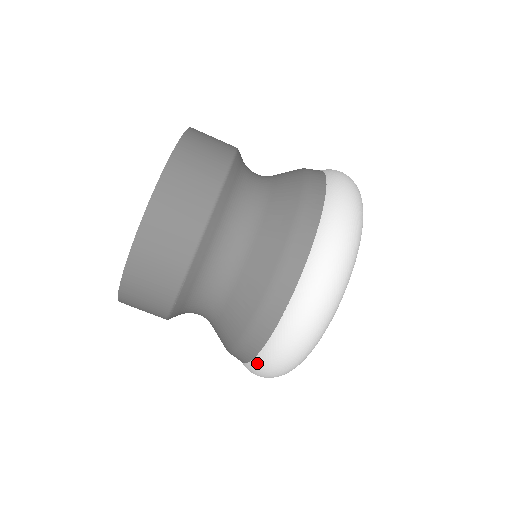
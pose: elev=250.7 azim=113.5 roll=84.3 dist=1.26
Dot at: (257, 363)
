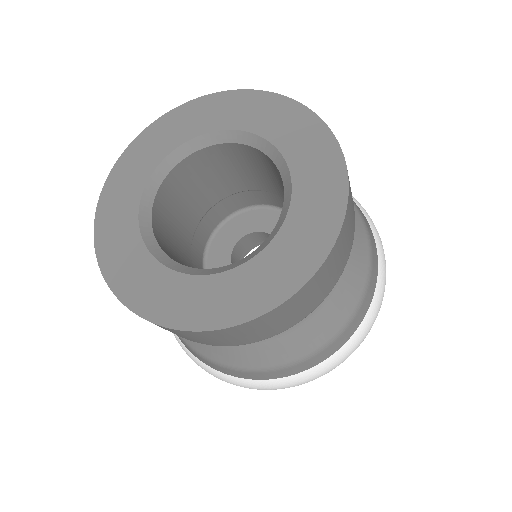
Dot at: (202, 366)
